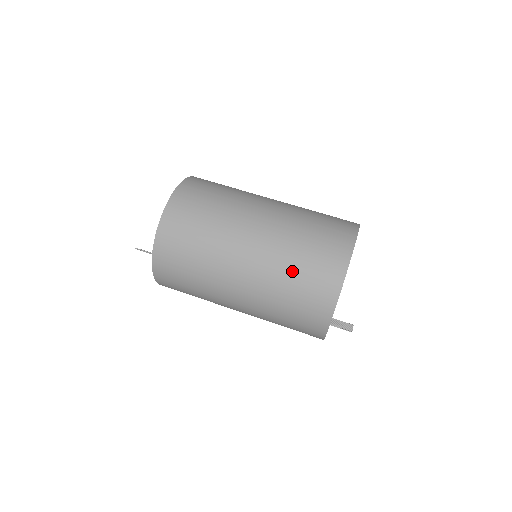
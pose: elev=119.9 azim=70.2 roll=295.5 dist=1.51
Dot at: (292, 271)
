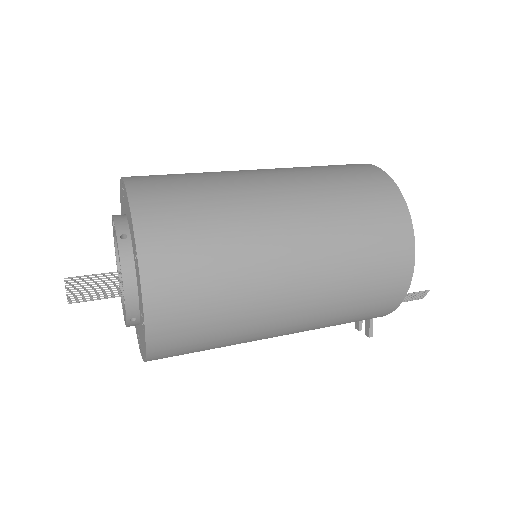
Dot at: (316, 167)
